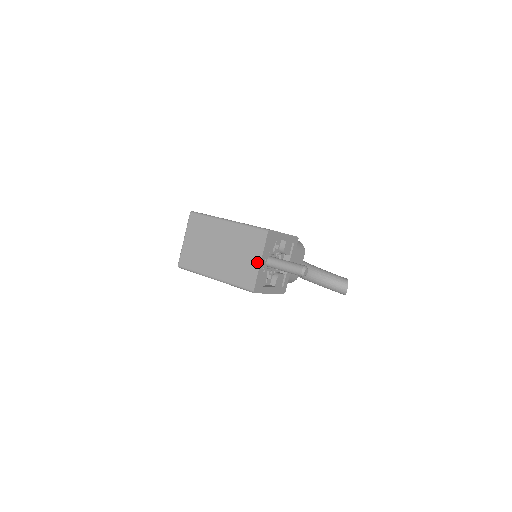
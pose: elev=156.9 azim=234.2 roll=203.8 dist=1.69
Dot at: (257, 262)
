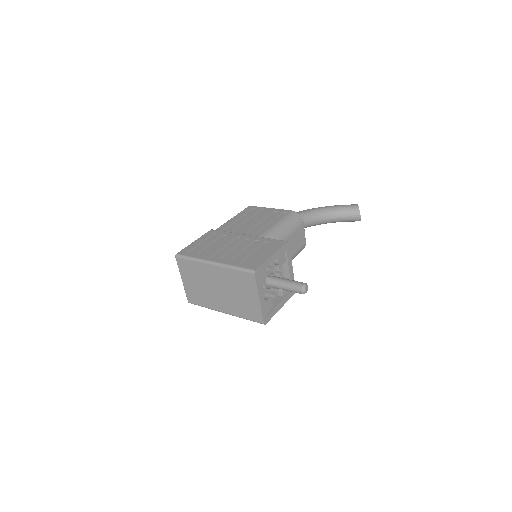
Dot at: (256, 300)
